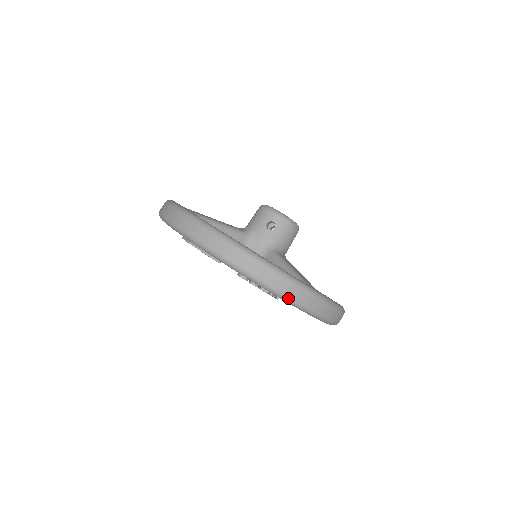
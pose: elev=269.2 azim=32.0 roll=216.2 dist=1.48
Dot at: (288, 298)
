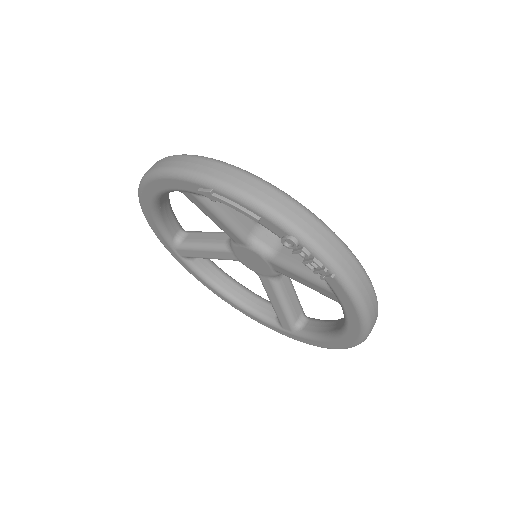
Dot at: (346, 277)
